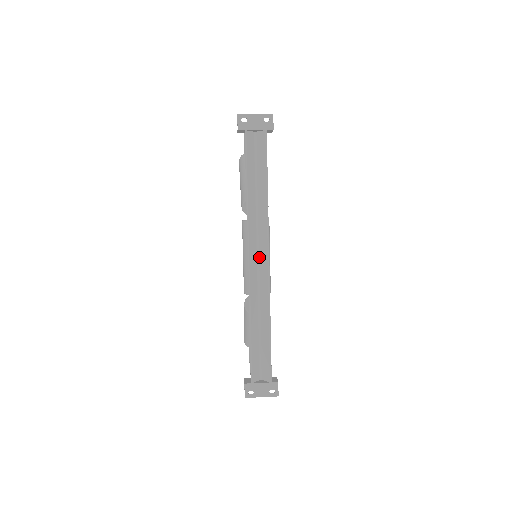
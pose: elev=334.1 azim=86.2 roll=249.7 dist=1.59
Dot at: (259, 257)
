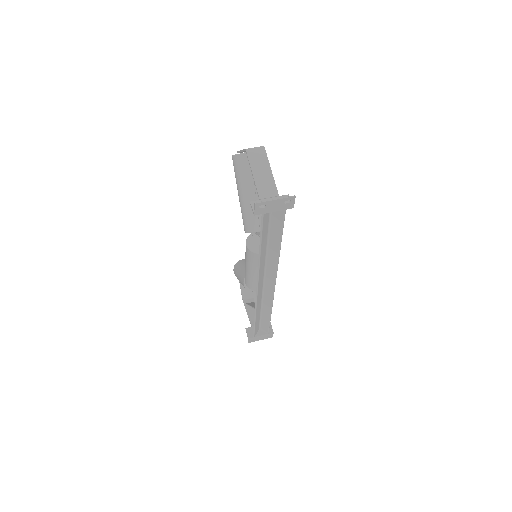
Dot at: (265, 280)
